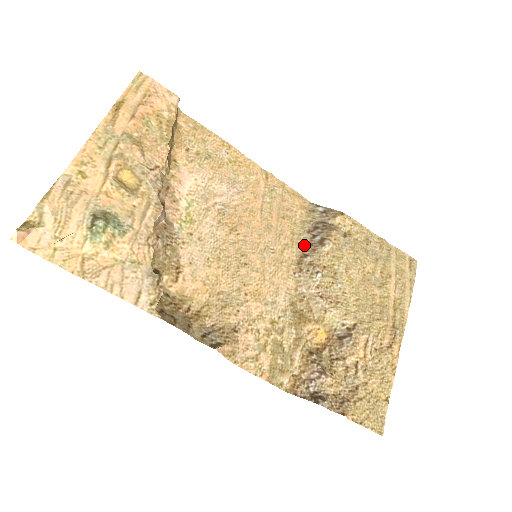
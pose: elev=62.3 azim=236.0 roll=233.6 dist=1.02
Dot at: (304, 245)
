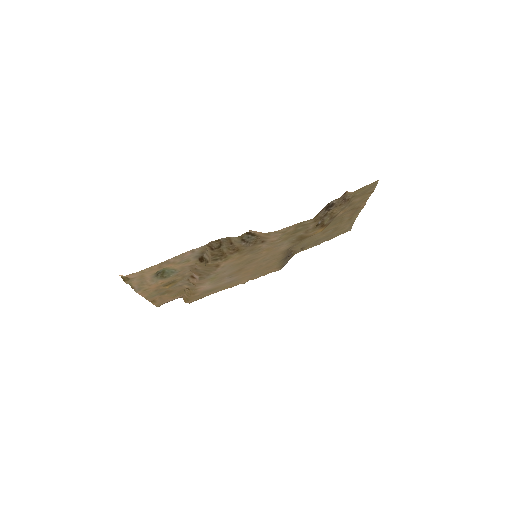
Dot at: occluded
